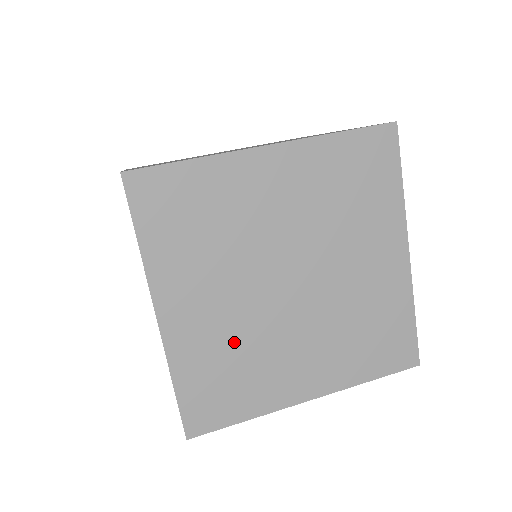
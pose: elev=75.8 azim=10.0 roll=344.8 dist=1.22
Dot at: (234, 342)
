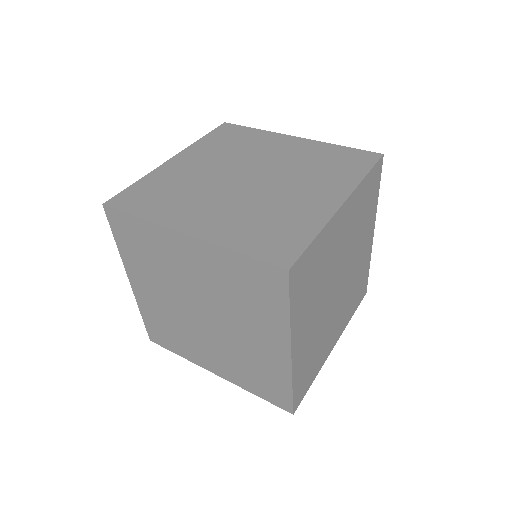
Dot at: (316, 340)
